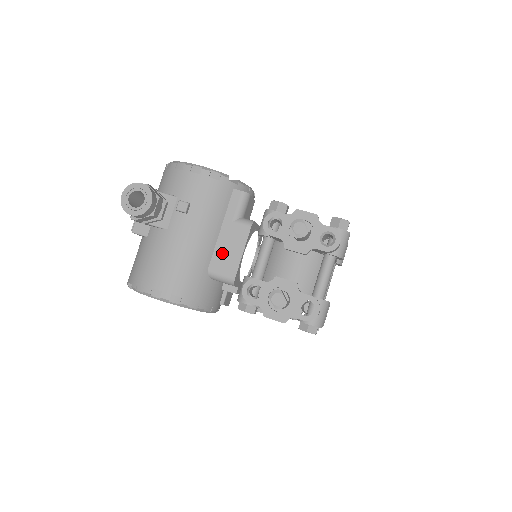
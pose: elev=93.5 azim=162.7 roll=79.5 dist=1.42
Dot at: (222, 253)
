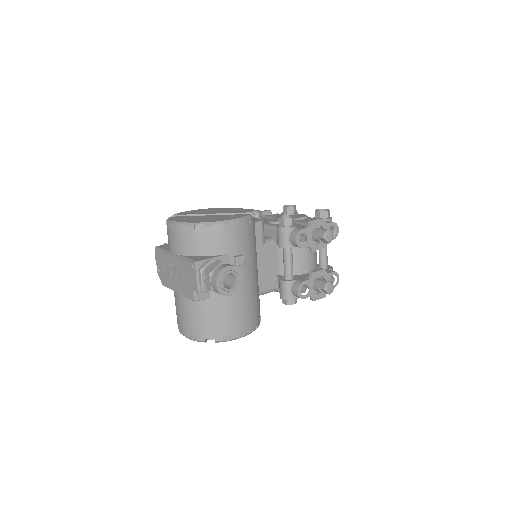
Dot at: (264, 275)
